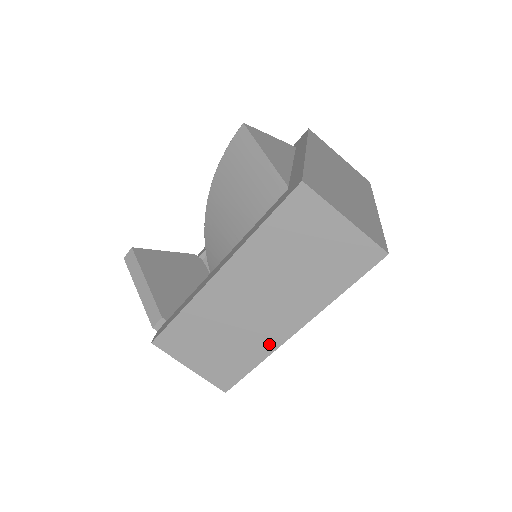
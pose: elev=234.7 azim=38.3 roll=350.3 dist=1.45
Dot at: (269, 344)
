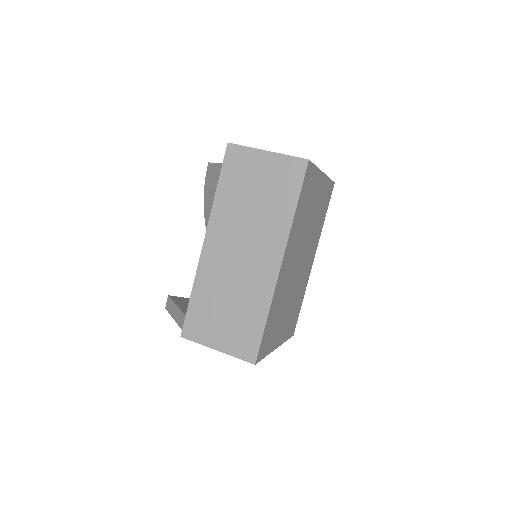
Dot at: (266, 289)
